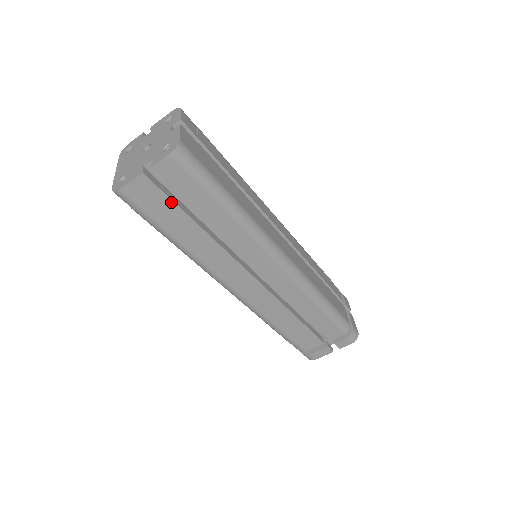
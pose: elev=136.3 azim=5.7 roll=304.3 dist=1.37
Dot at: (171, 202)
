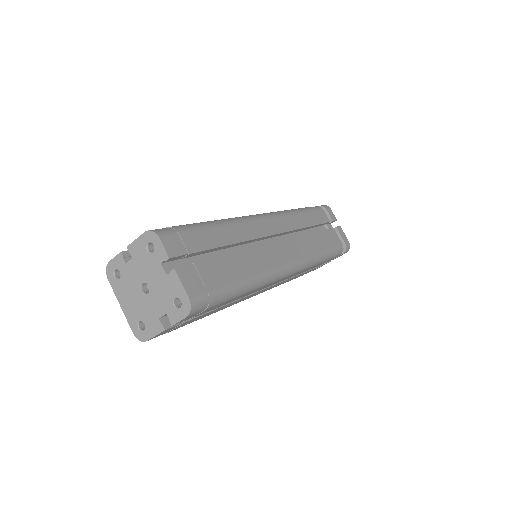
Dot at: (193, 319)
